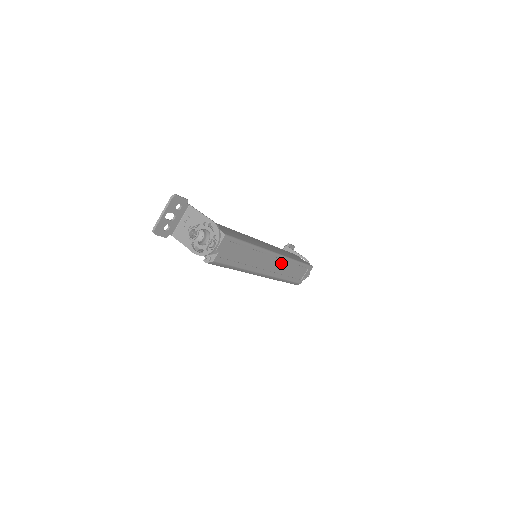
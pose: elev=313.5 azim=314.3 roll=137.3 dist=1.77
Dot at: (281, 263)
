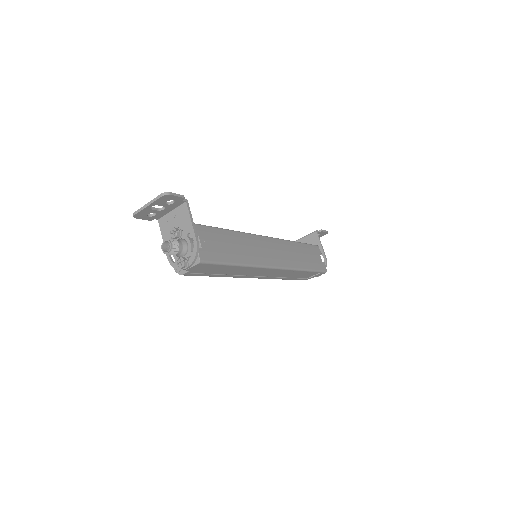
Dot at: (281, 271)
